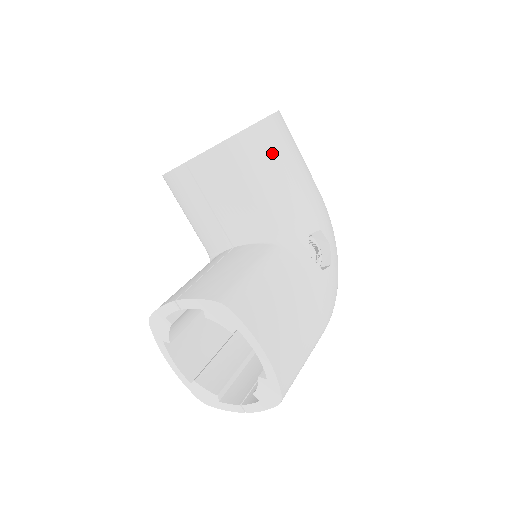
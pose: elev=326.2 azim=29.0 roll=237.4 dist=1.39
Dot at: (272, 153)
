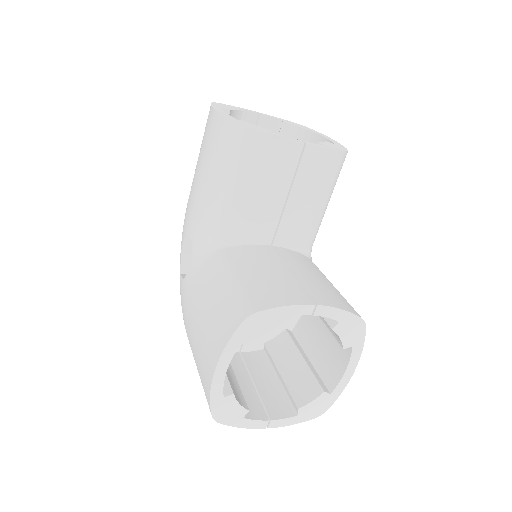
Dot at: occluded
